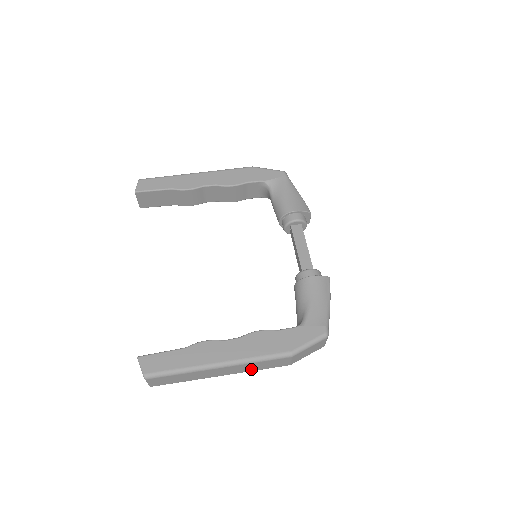
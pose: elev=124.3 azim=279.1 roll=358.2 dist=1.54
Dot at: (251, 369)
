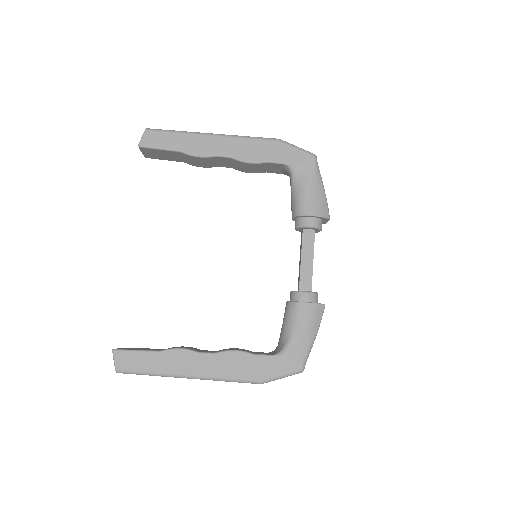
Dot at: occluded
